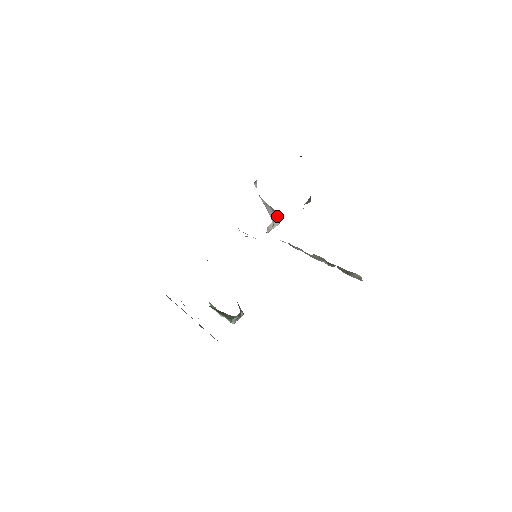
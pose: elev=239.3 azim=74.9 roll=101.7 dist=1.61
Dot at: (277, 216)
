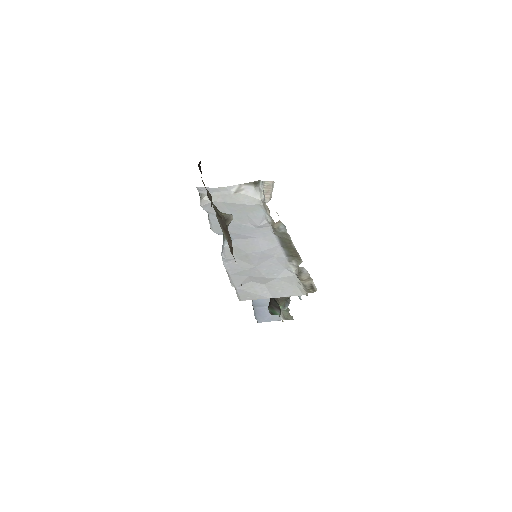
Dot at: (263, 182)
